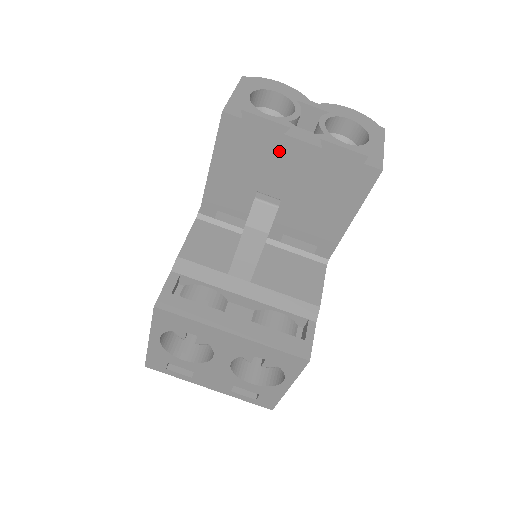
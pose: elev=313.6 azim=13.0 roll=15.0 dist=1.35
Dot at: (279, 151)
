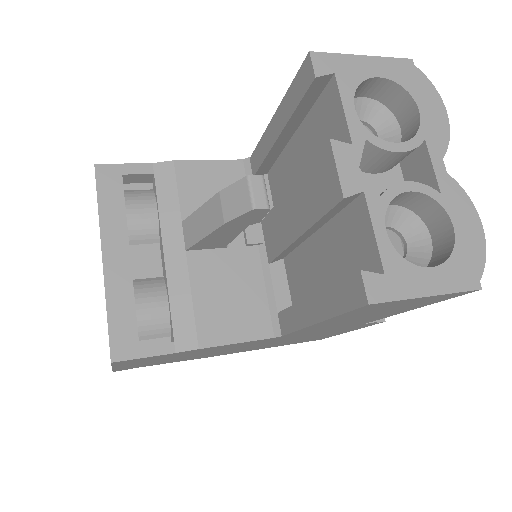
Dot at: (317, 157)
